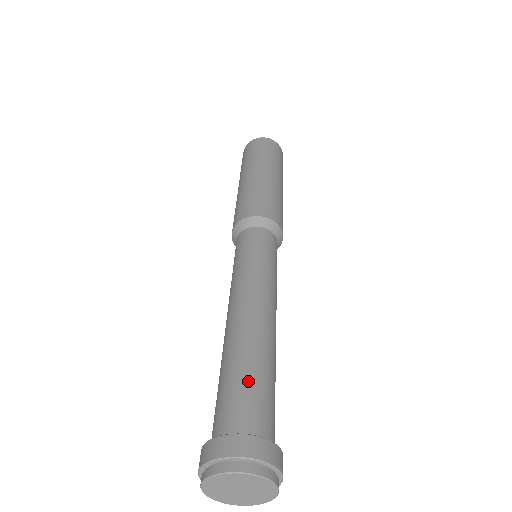
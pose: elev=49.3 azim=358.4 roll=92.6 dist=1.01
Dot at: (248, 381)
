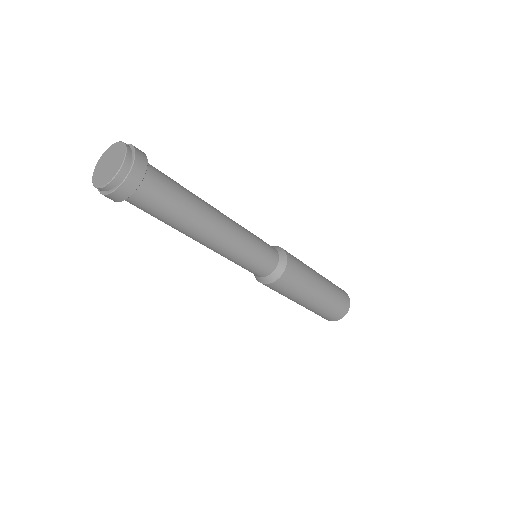
Dot at: (175, 182)
